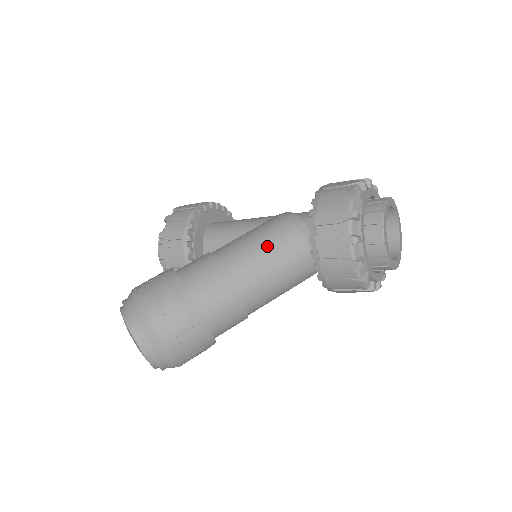
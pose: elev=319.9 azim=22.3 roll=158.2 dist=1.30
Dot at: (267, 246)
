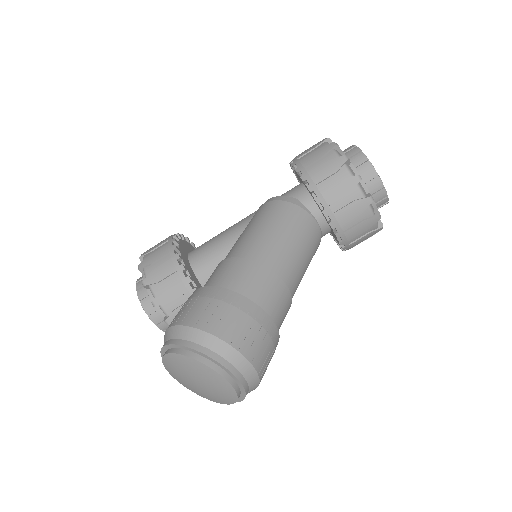
Dot at: (277, 227)
